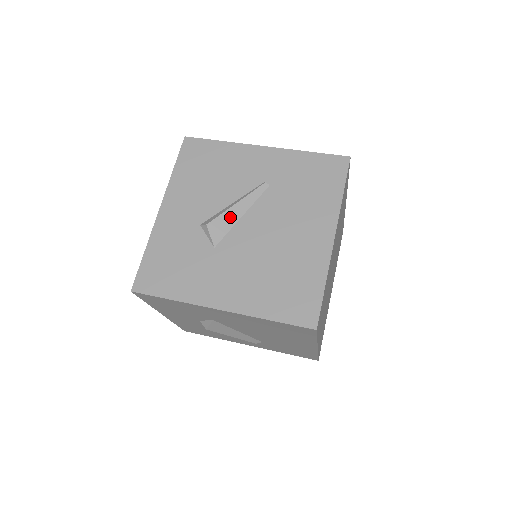
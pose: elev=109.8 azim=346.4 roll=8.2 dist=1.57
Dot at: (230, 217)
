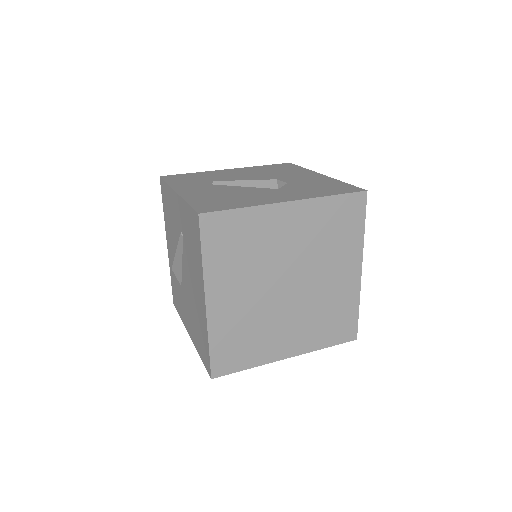
Dot at: (178, 264)
